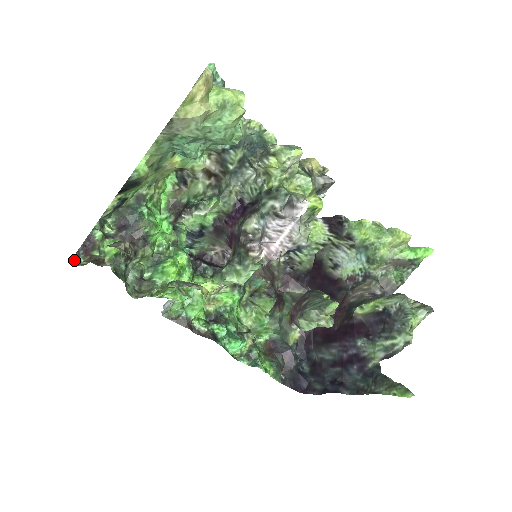
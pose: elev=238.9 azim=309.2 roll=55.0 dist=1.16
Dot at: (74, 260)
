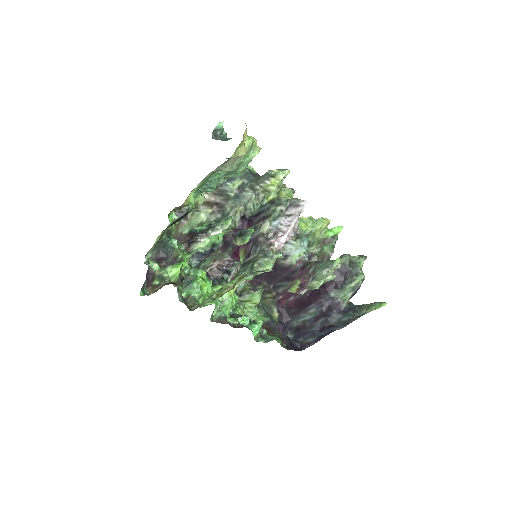
Dot at: (142, 292)
